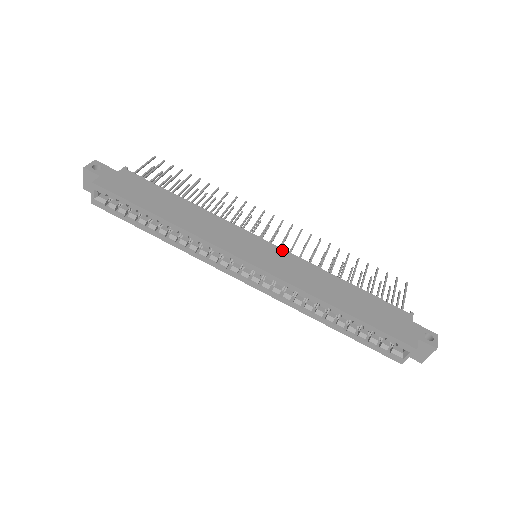
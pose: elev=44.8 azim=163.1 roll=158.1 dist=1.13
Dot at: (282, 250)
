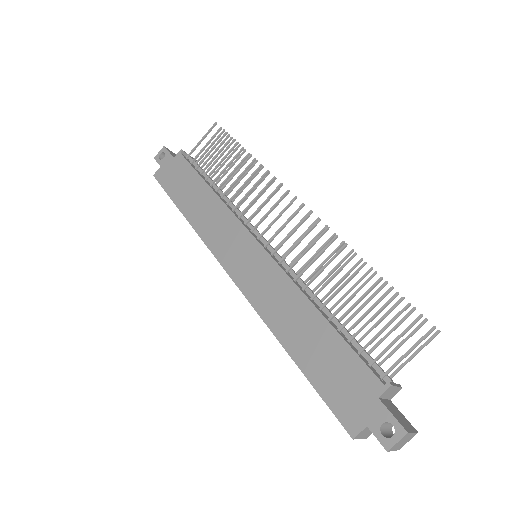
Dot at: (268, 257)
